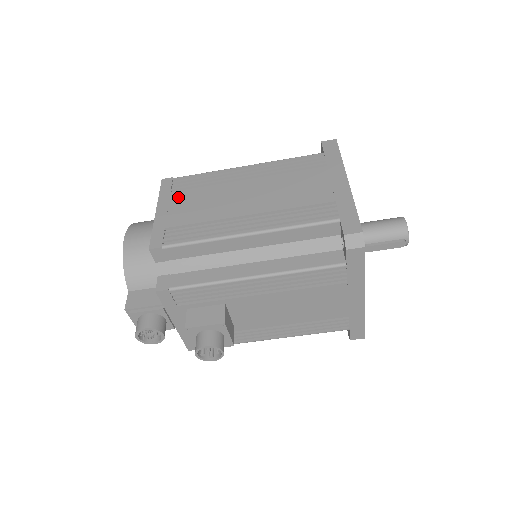
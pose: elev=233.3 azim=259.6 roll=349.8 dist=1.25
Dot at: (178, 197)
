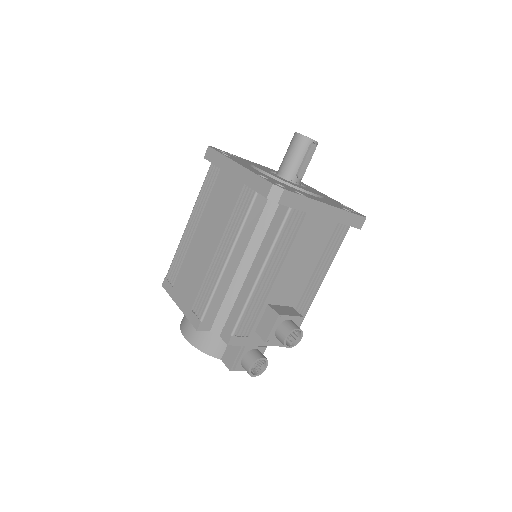
Dot at: (178, 285)
